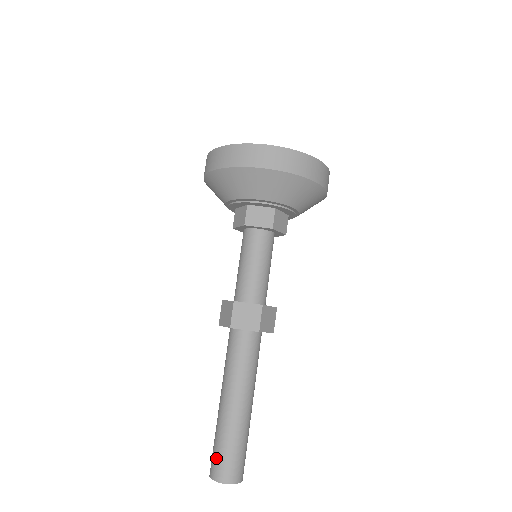
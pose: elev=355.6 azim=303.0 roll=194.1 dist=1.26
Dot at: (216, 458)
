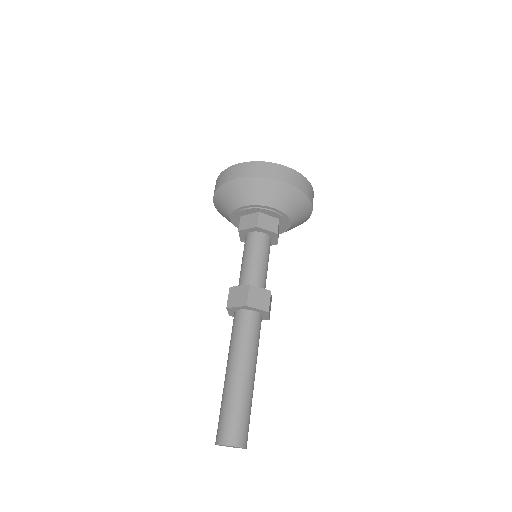
Dot at: (228, 424)
